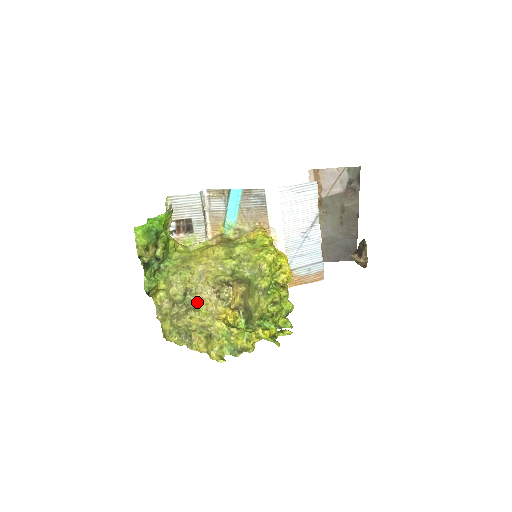
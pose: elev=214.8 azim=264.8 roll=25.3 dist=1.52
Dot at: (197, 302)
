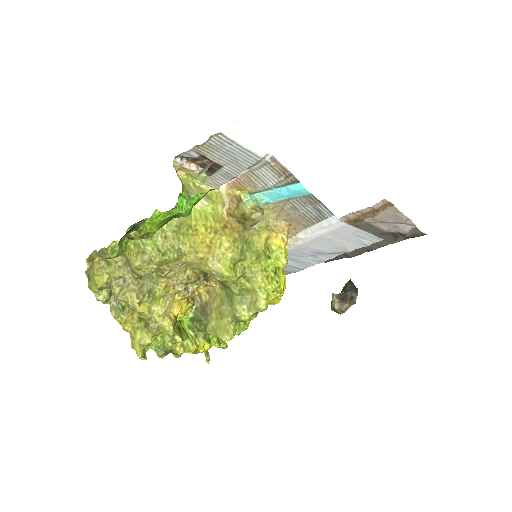
Dot at: (158, 284)
